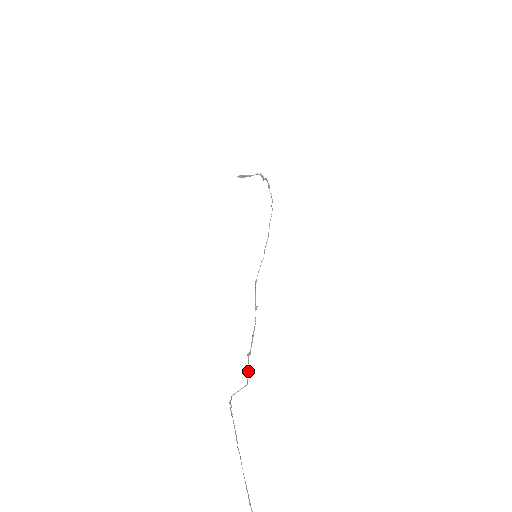
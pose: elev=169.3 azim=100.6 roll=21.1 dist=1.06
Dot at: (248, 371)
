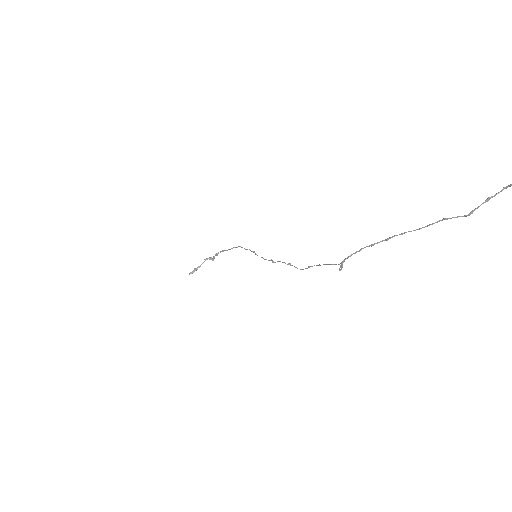
Dot at: (332, 264)
